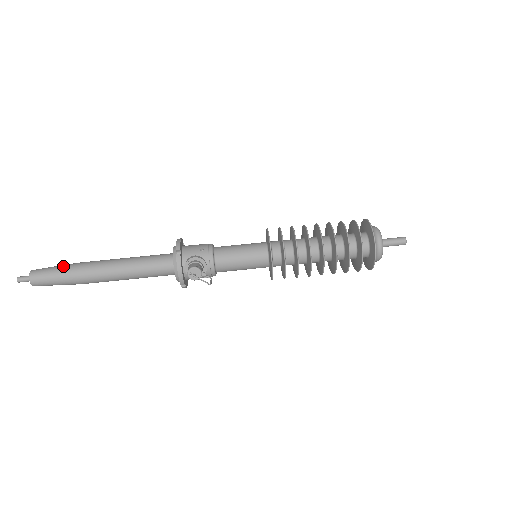
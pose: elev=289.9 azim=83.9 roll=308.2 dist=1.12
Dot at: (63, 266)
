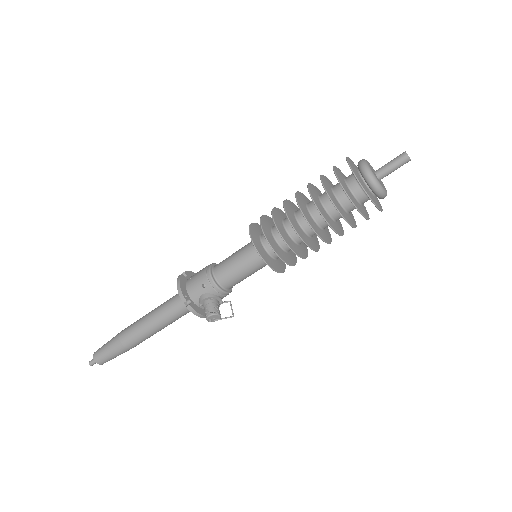
Dot at: (111, 345)
